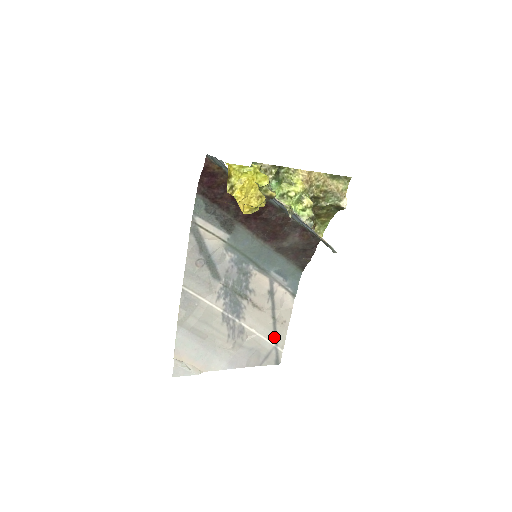
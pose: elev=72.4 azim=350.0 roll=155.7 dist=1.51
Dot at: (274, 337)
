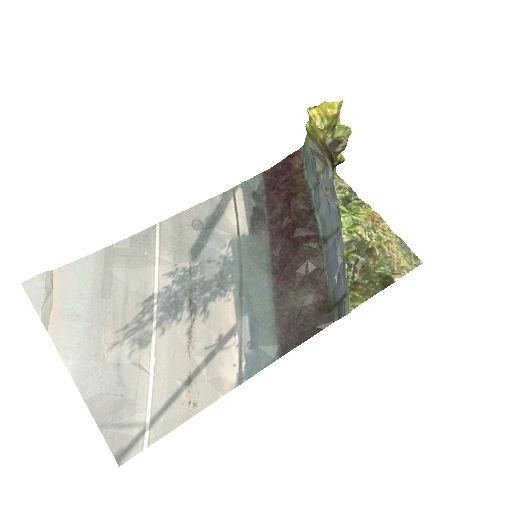
Dot at: (161, 408)
